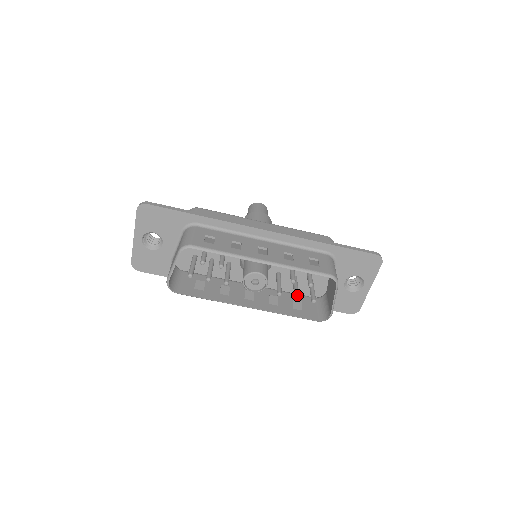
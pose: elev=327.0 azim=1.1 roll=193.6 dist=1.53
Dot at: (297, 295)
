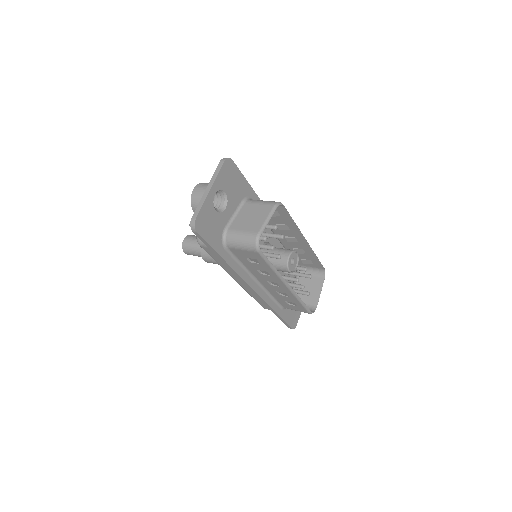
Dot at: (303, 285)
